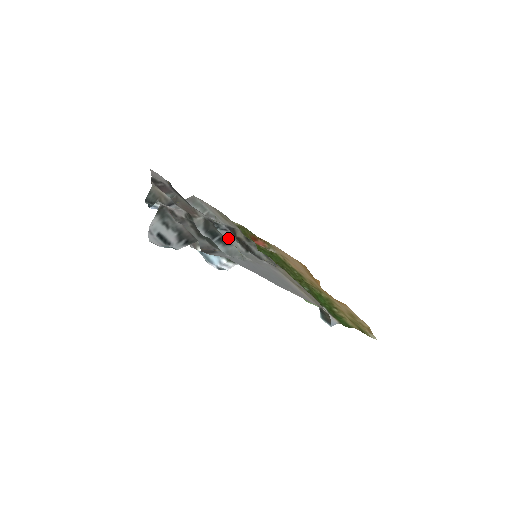
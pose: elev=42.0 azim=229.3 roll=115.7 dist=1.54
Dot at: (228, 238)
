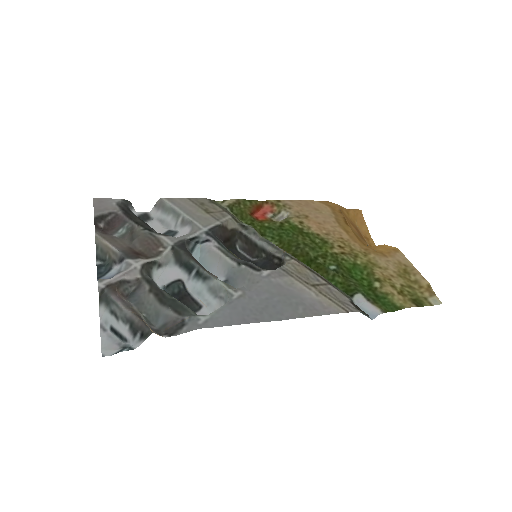
Dot at: (212, 254)
